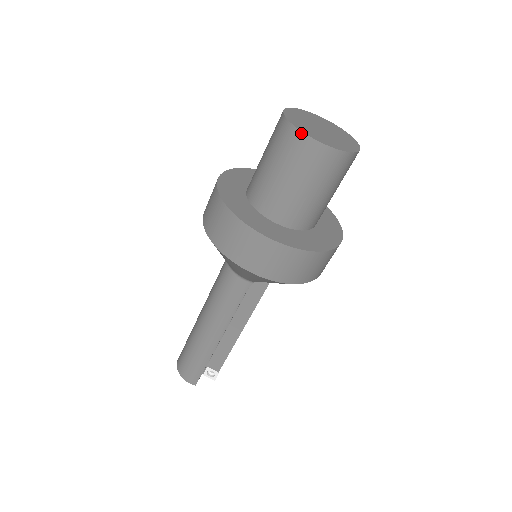
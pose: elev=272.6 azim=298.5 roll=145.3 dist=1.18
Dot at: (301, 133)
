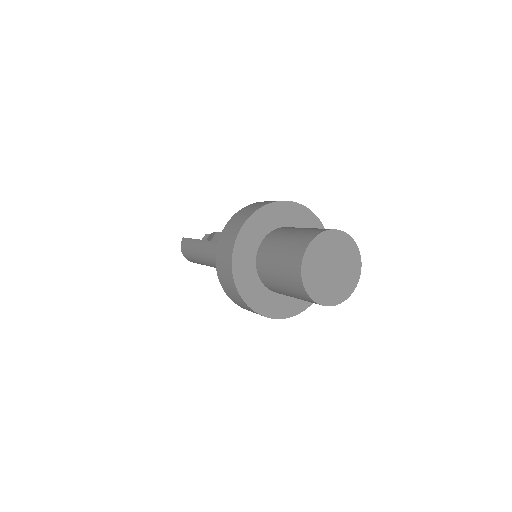
Dot at: (306, 293)
